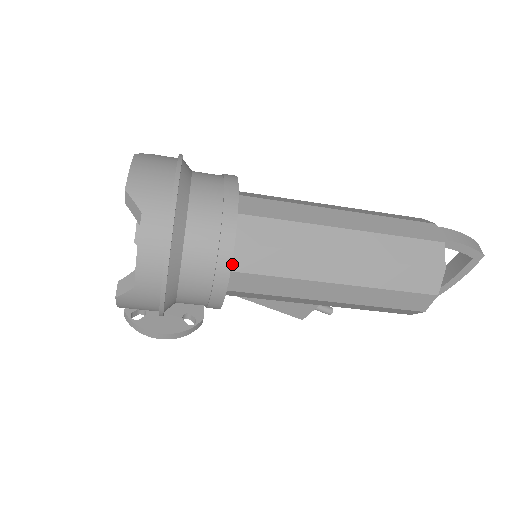
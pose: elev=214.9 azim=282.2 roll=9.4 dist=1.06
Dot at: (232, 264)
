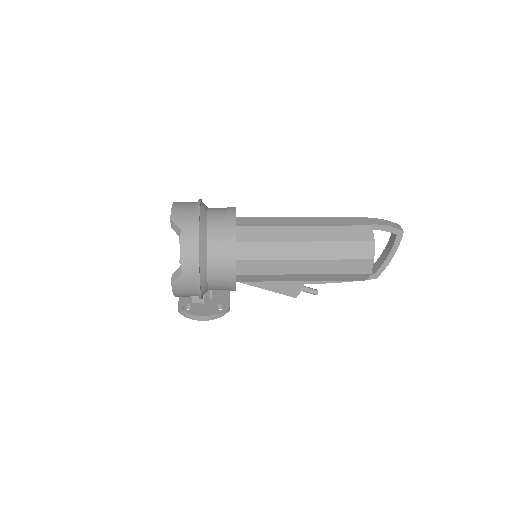
Dot at: (238, 255)
